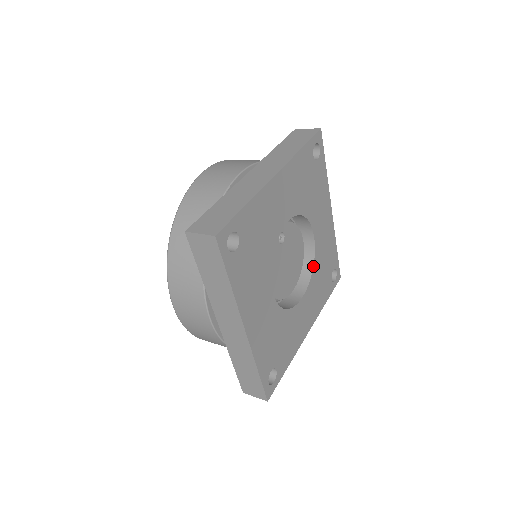
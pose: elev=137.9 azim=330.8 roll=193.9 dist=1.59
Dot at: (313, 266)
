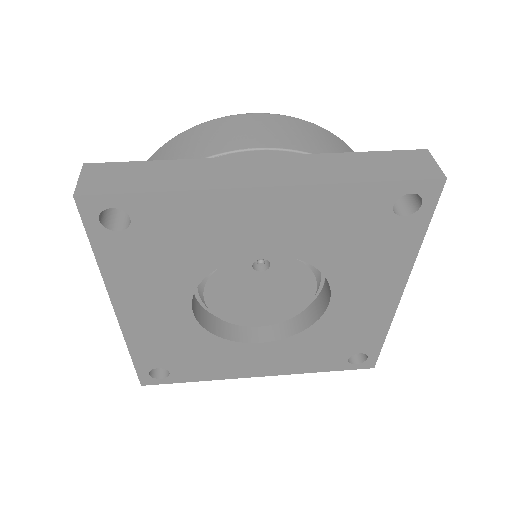
Dot at: (308, 327)
